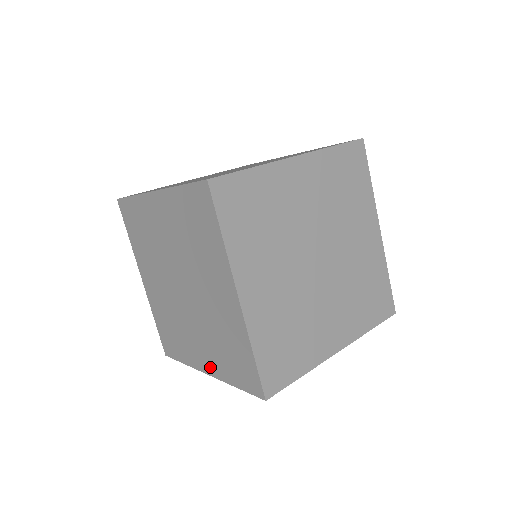
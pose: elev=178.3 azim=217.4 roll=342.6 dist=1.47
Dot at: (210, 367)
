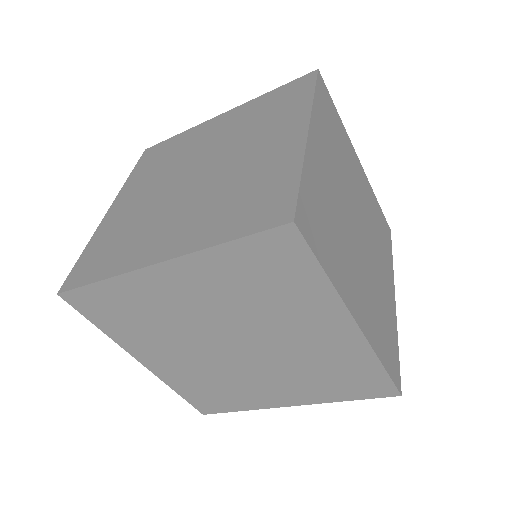
Dot at: occluded
